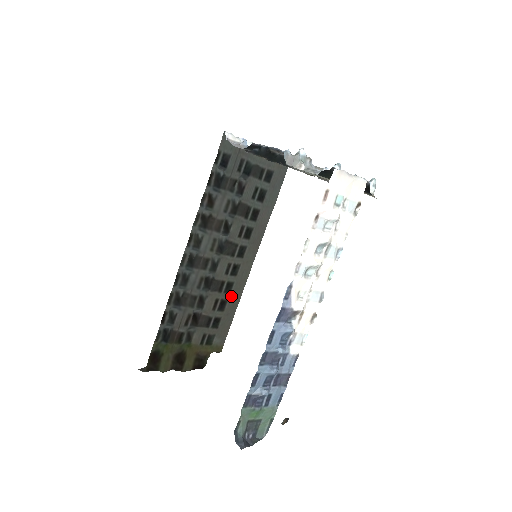
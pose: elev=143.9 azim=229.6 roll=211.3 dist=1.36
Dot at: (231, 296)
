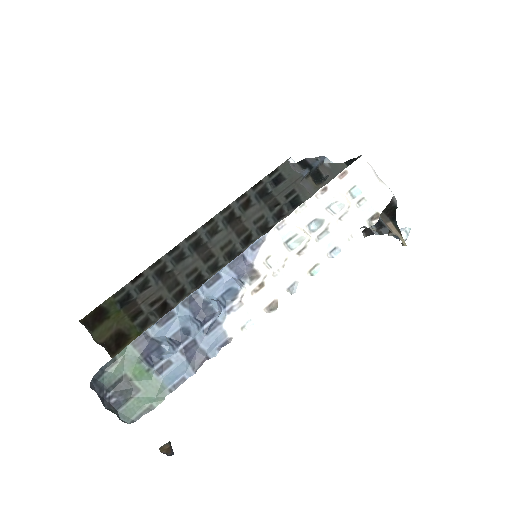
Dot at: occluded
